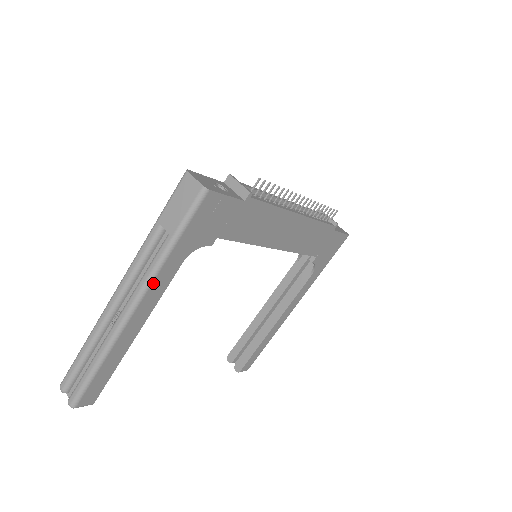
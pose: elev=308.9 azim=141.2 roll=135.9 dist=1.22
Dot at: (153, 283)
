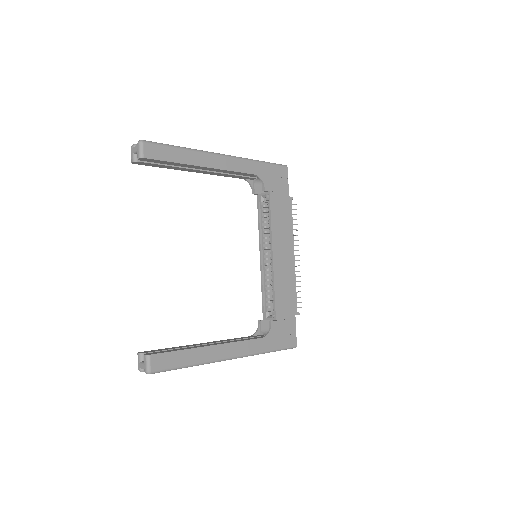
Dot at: (240, 160)
